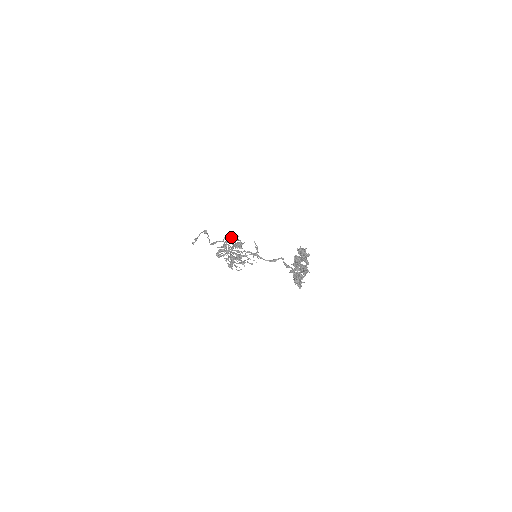
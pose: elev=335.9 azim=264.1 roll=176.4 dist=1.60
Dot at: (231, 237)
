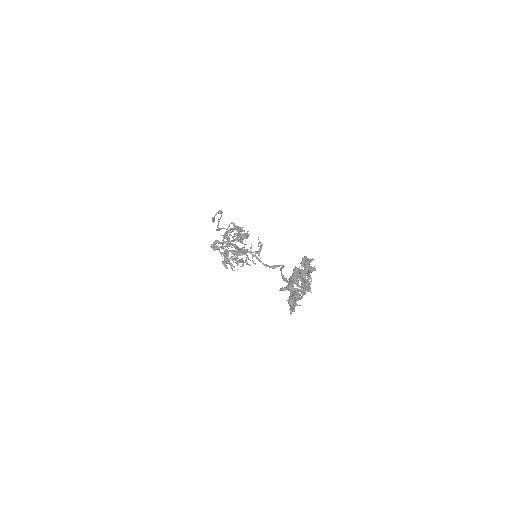
Dot at: occluded
